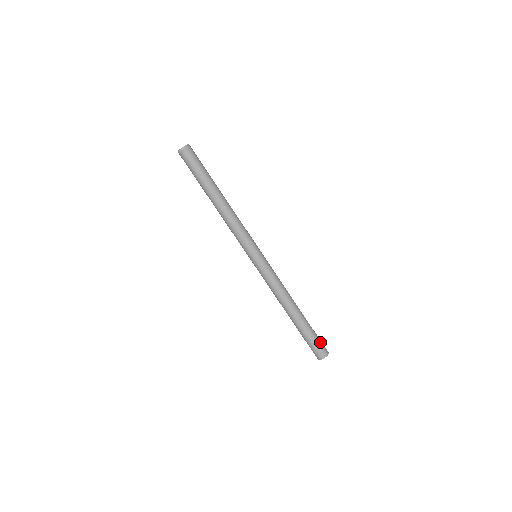
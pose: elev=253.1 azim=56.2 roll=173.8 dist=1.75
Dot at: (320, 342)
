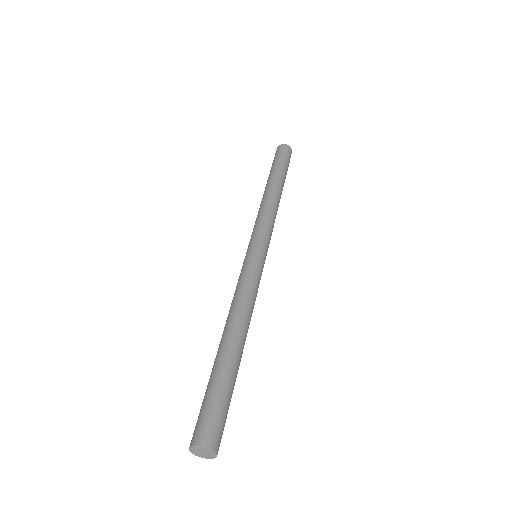
Dot at: (225, 420)
